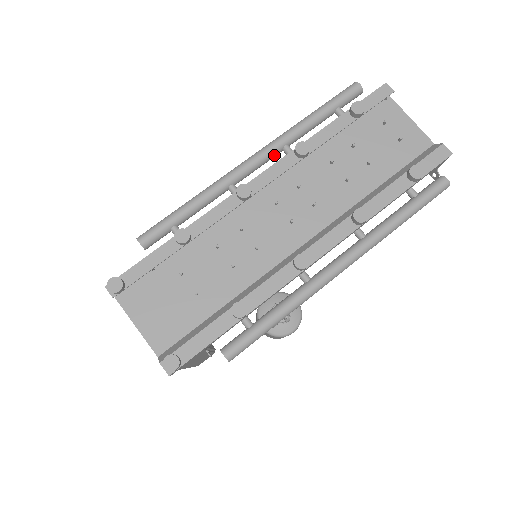
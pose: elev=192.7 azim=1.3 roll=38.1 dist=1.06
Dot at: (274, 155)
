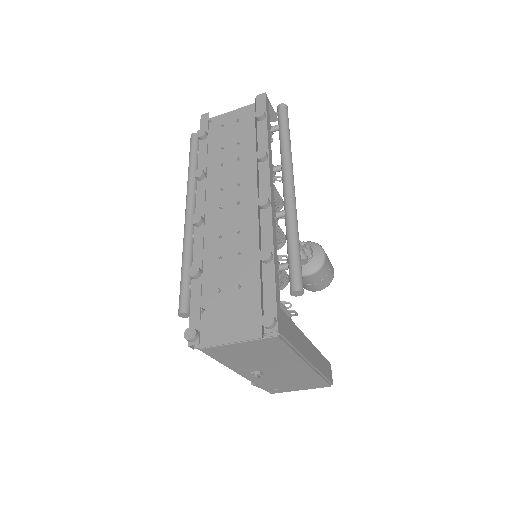
Dot at: (195, 201)
